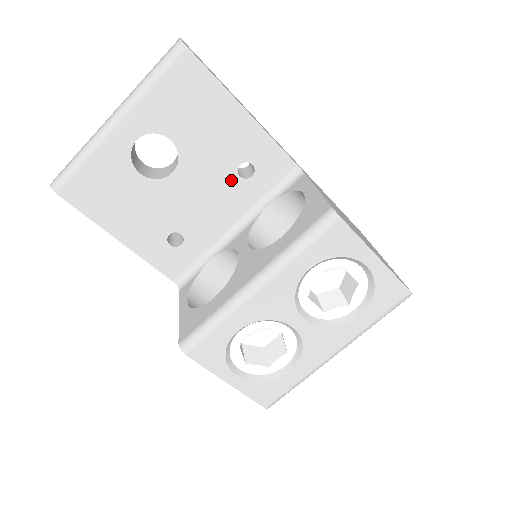
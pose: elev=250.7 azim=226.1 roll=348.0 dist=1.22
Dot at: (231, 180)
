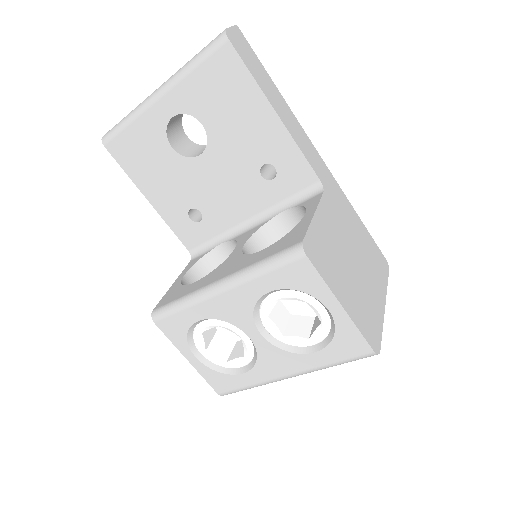
Dot at: (253, 177)
